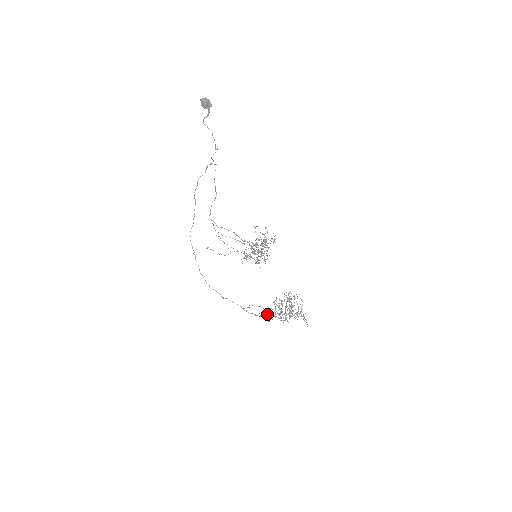
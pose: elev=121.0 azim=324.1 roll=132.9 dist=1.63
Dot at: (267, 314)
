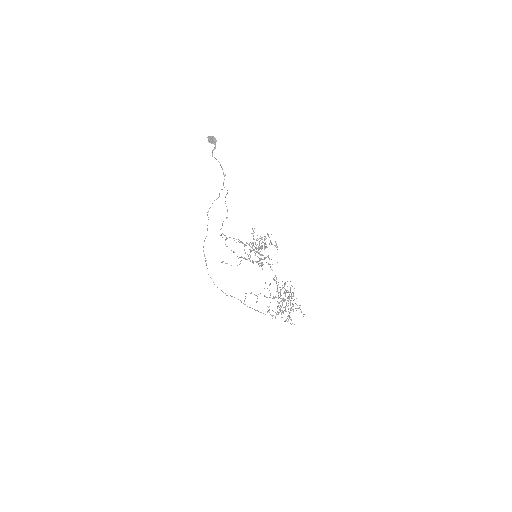
Dot at: (268, 310)
